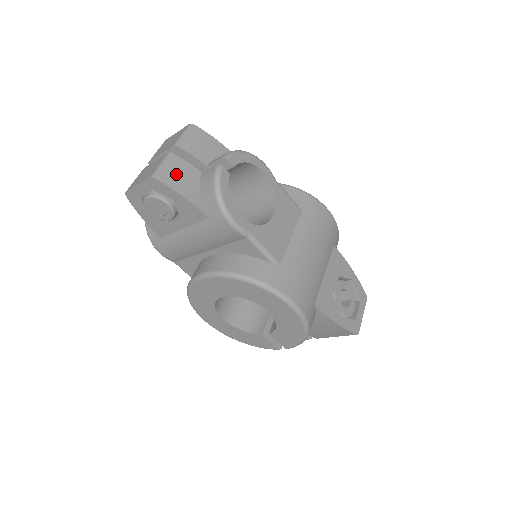
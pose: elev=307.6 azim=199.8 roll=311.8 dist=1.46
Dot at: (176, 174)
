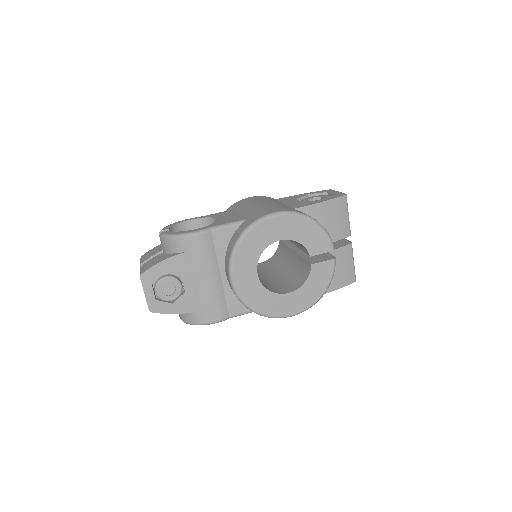
Dot at: (150, 264)
